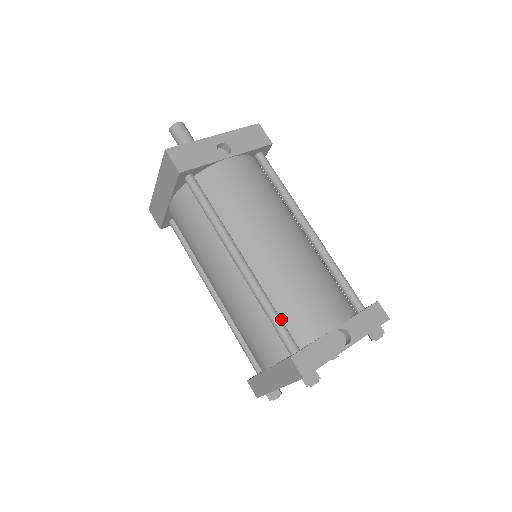
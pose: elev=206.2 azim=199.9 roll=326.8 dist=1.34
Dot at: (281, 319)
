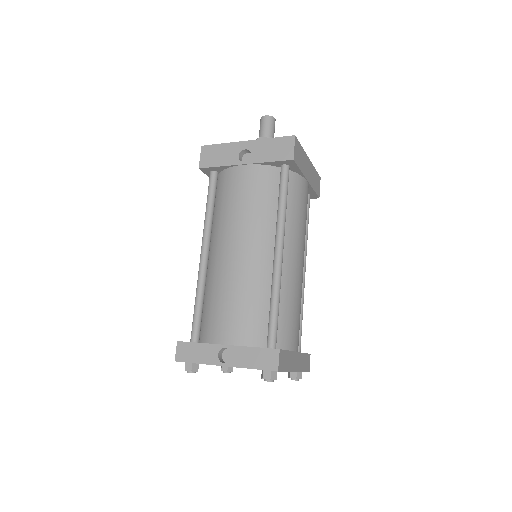
Dot at: (204, 313)
